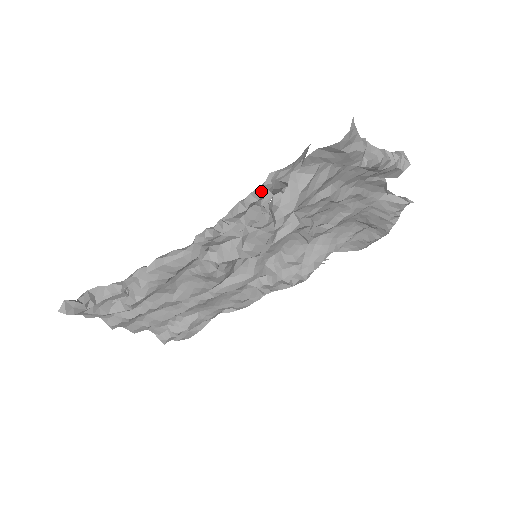
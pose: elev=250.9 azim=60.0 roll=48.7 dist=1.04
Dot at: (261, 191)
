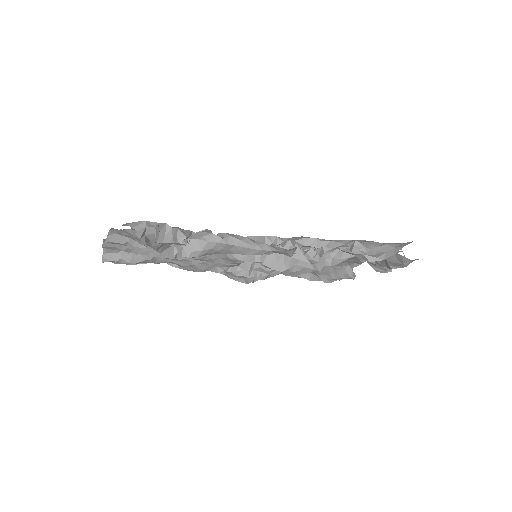
Dot at: (339, 245)
